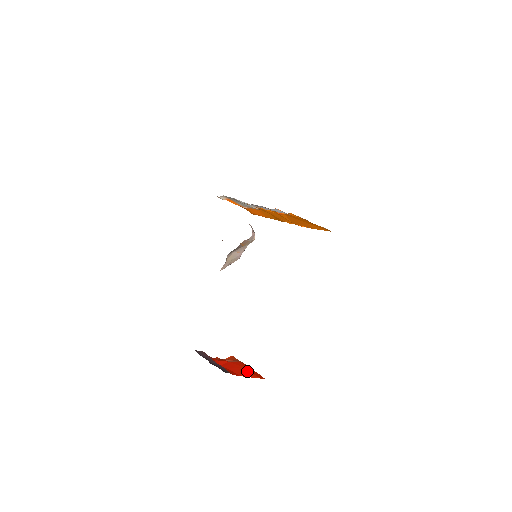
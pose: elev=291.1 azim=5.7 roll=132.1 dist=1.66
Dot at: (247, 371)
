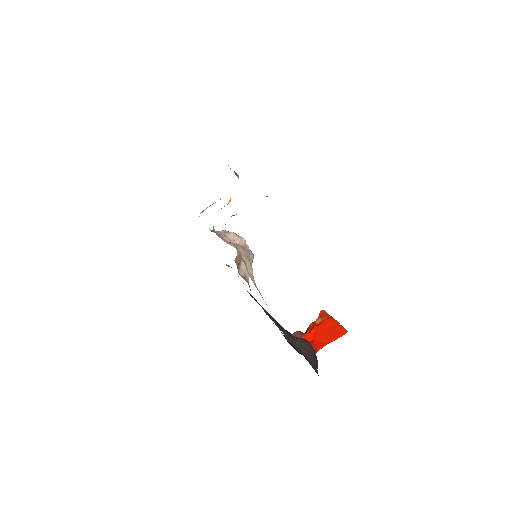
Dot at: (331, 332)
